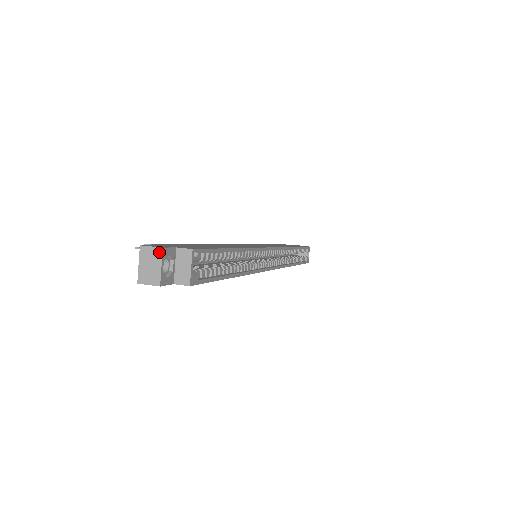
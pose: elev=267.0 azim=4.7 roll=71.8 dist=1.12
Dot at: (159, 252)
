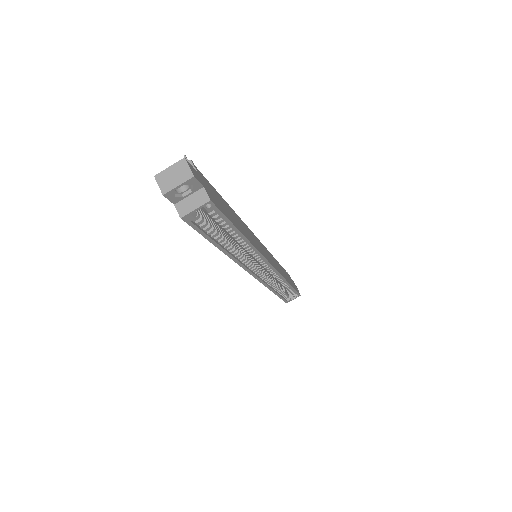
Dot at: (189, 176)
